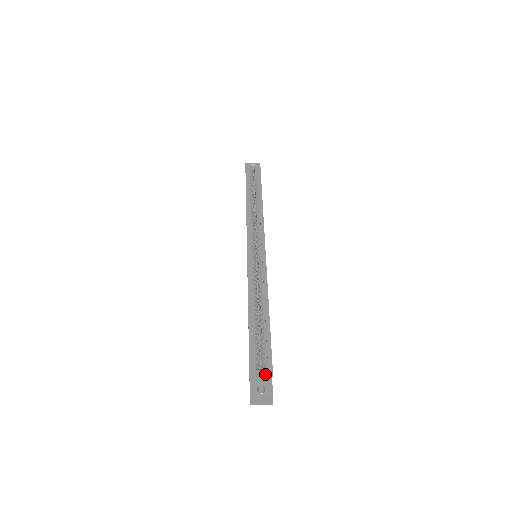
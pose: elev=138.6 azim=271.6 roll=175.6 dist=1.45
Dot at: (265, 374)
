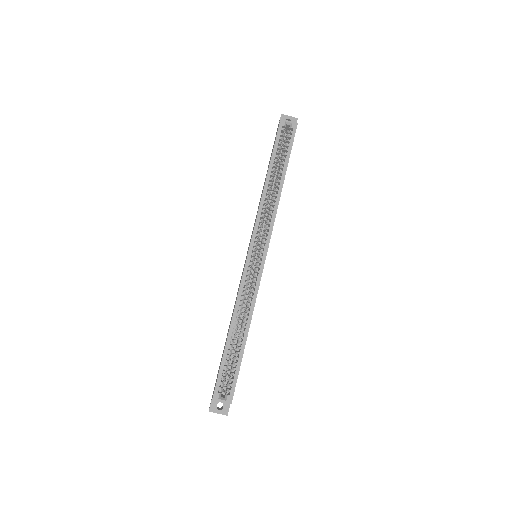
Dot at: (225, 401)
